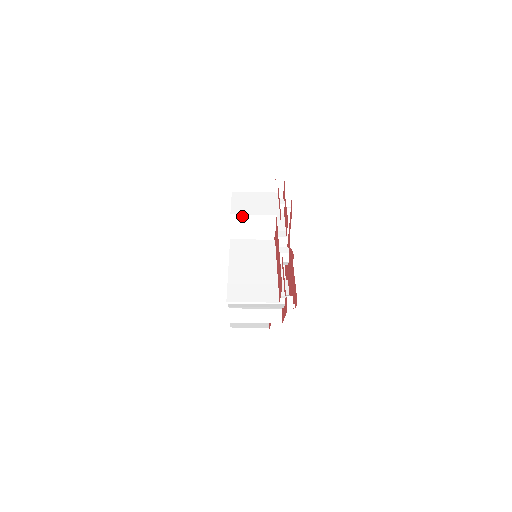
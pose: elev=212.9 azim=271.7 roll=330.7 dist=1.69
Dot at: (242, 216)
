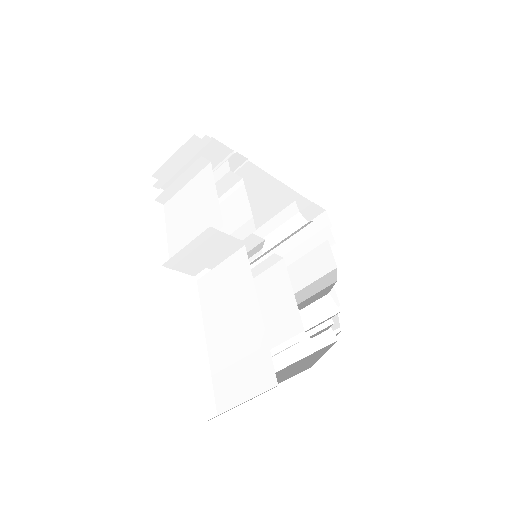
Dot at: (176, 257)
